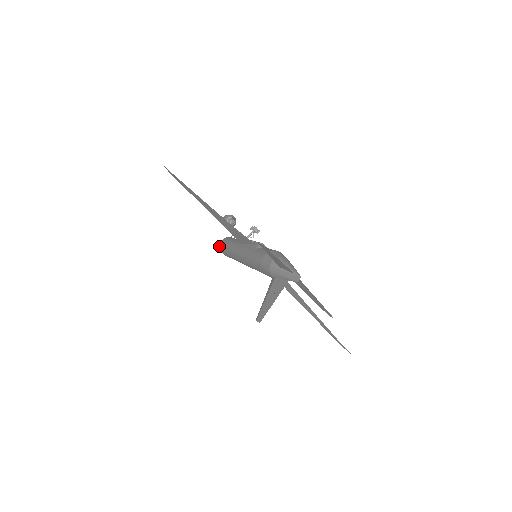
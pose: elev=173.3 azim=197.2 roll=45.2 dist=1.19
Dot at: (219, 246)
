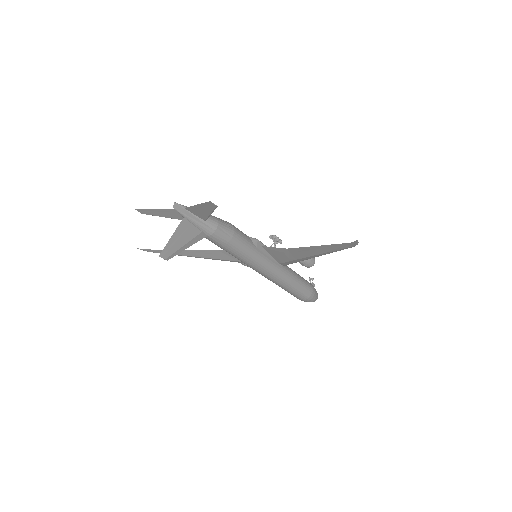
Dot at: occluded
